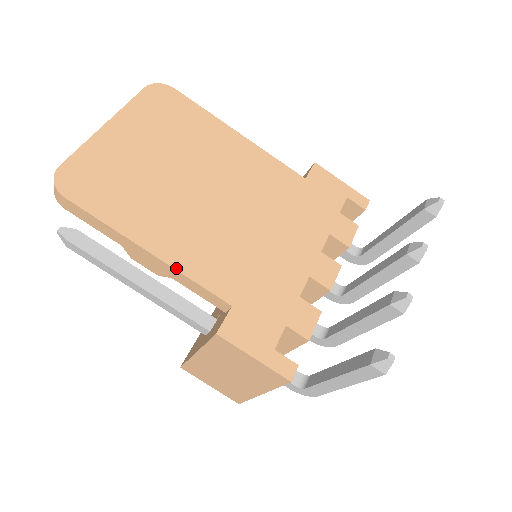
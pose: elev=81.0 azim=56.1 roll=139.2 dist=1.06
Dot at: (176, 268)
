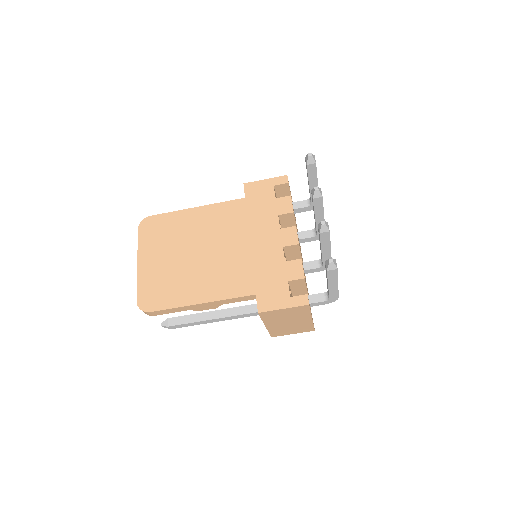
Dot at: (218, 300)
